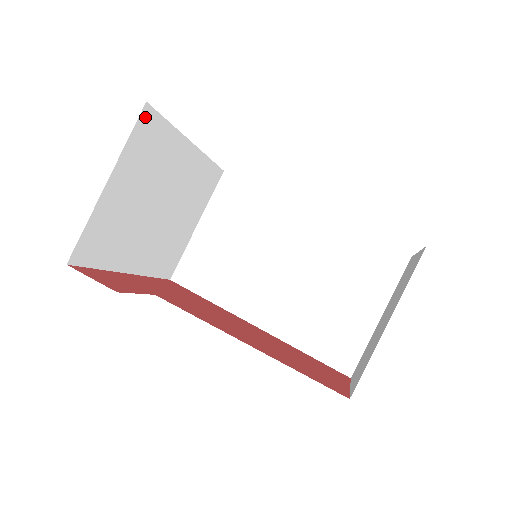
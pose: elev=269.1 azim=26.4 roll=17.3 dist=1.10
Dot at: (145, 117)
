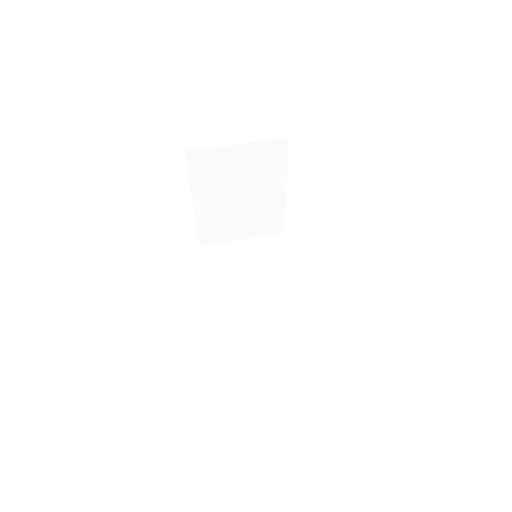
Dot at: (282, 143)
